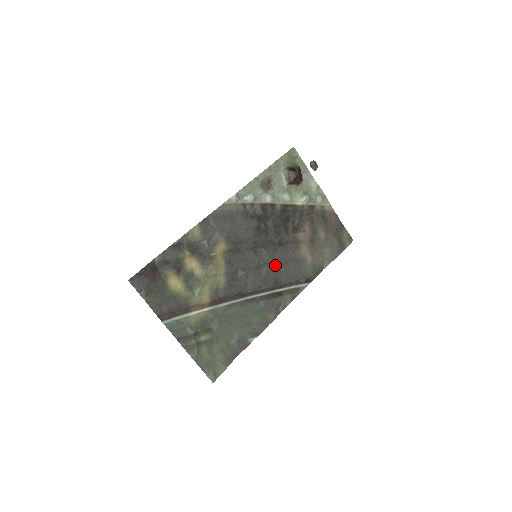
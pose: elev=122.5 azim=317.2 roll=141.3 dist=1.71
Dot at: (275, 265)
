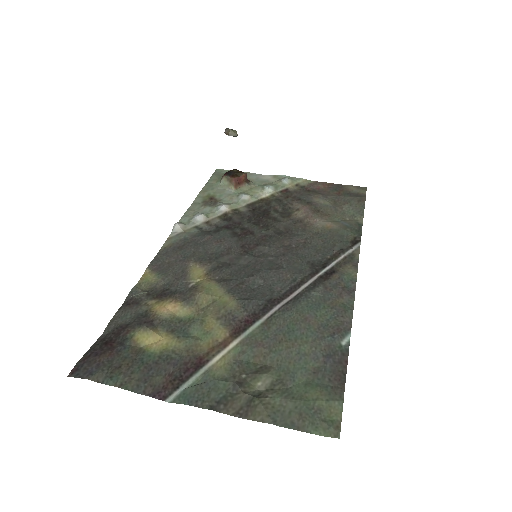
Dot at: (292, 252)
